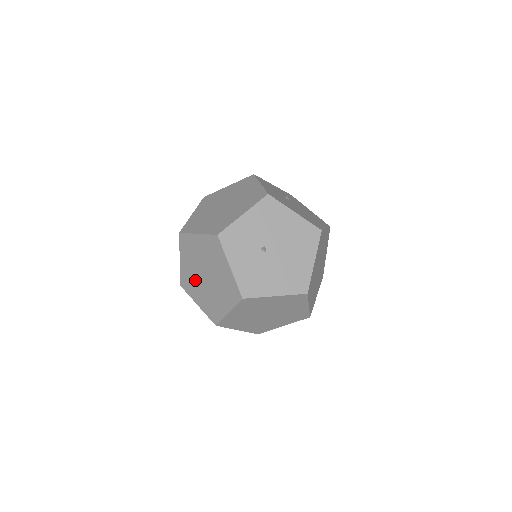
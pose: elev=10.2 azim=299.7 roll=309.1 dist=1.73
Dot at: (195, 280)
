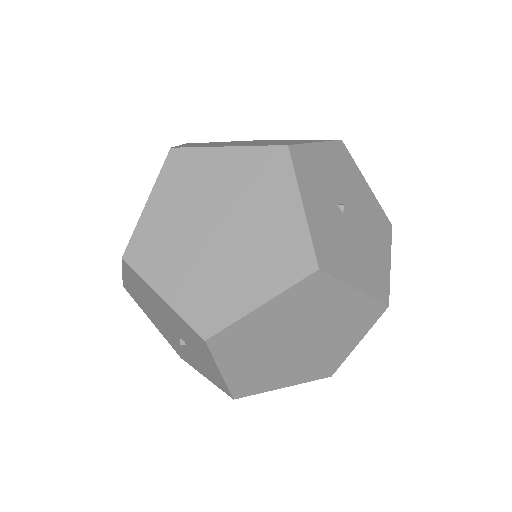
Dot at: (178, 241)
